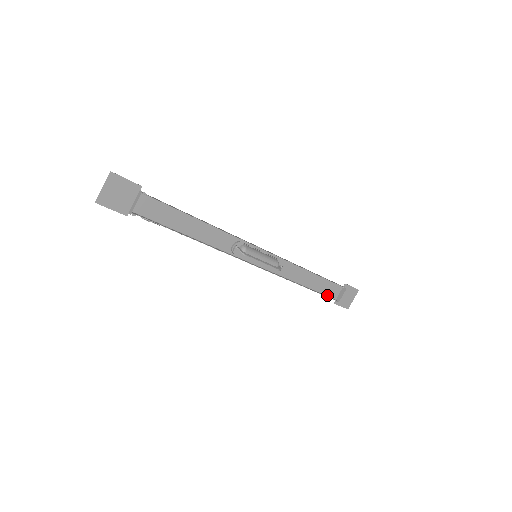
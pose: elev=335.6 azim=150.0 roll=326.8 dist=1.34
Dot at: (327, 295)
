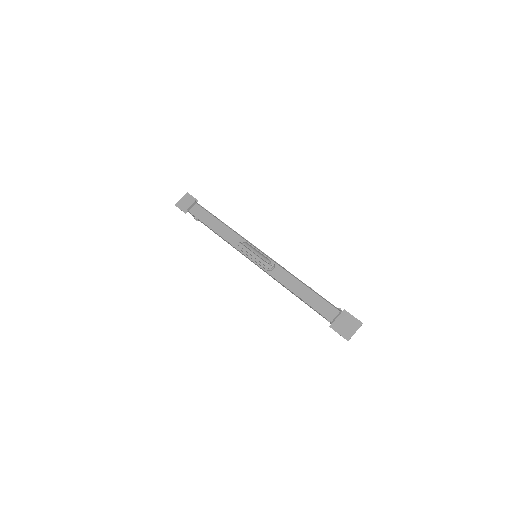
Dot at: (321, 314)
